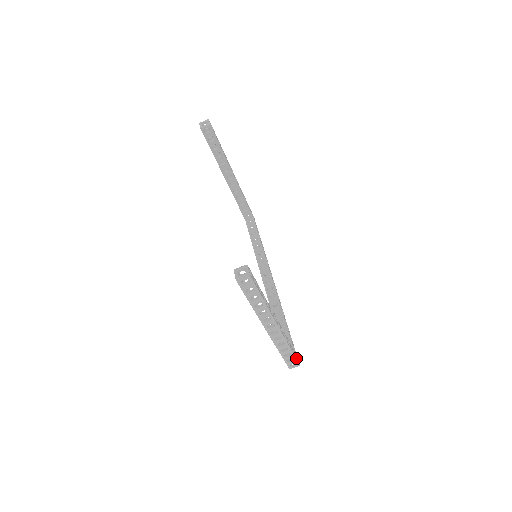
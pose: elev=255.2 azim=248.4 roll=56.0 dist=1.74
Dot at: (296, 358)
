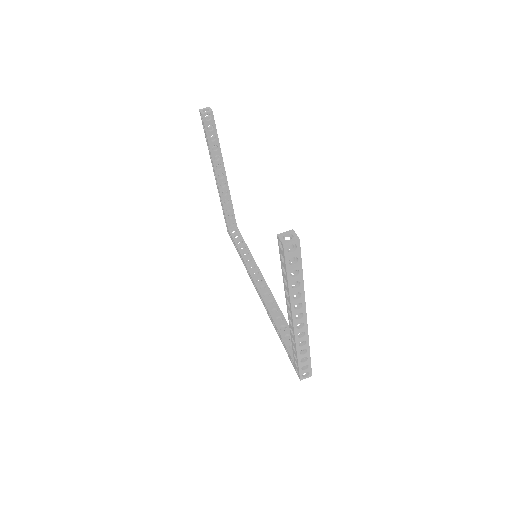
Dot at: (310, 366)
